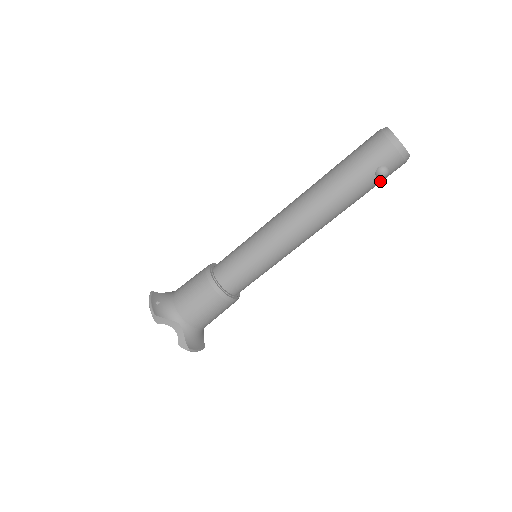
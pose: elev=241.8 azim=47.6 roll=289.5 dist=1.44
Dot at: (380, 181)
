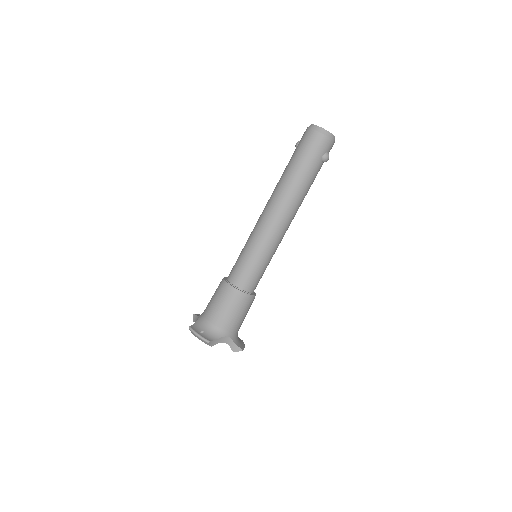
Dot at: occluded
